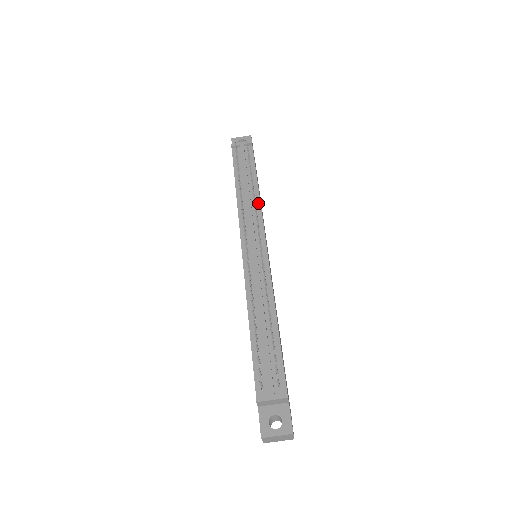
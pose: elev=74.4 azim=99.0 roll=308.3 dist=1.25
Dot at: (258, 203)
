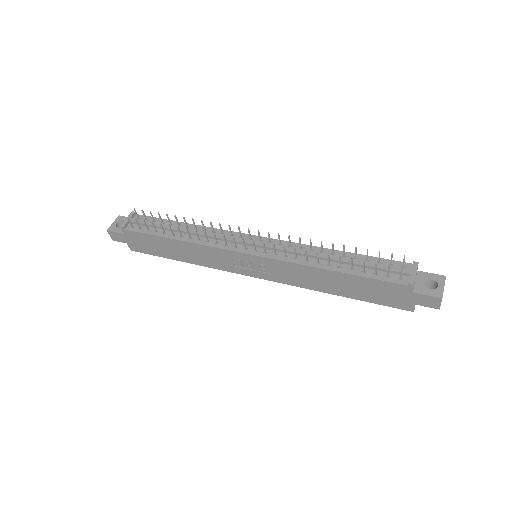
Dot at: (208, 229)
